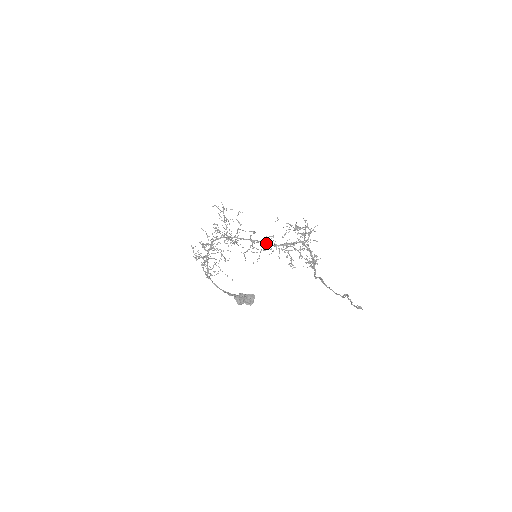
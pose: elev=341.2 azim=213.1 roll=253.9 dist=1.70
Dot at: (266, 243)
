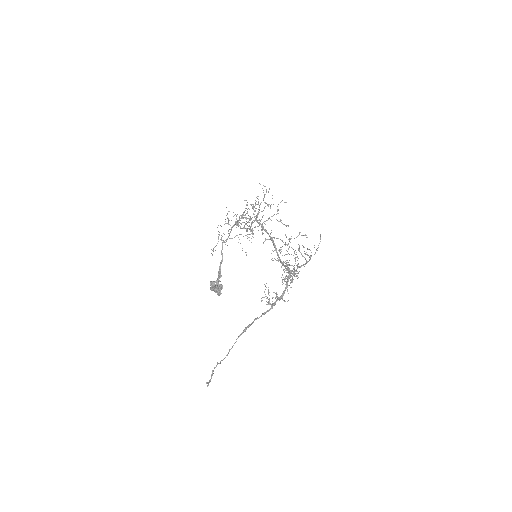
Dot at: (275, 248)
